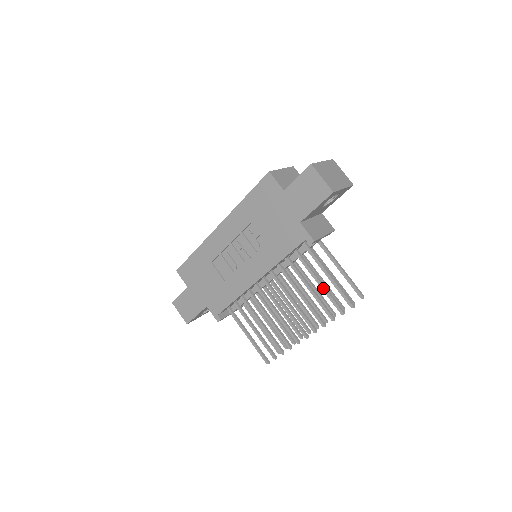
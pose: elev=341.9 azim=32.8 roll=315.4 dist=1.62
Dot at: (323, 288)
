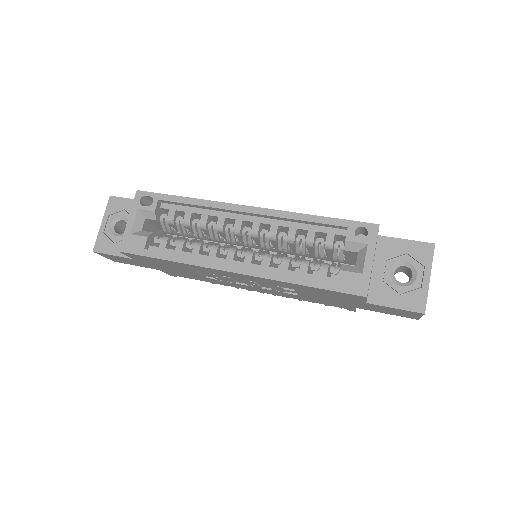
Dot at: occluded
